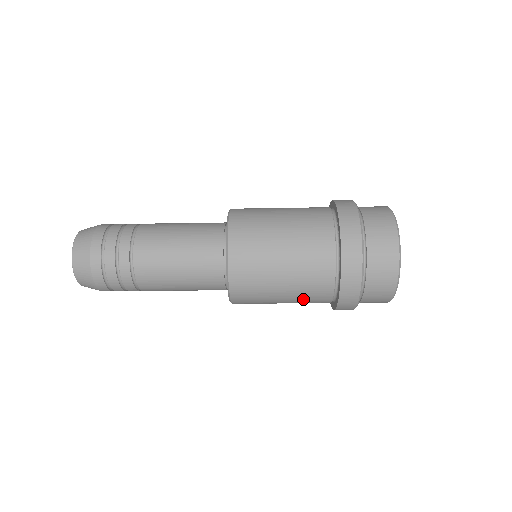
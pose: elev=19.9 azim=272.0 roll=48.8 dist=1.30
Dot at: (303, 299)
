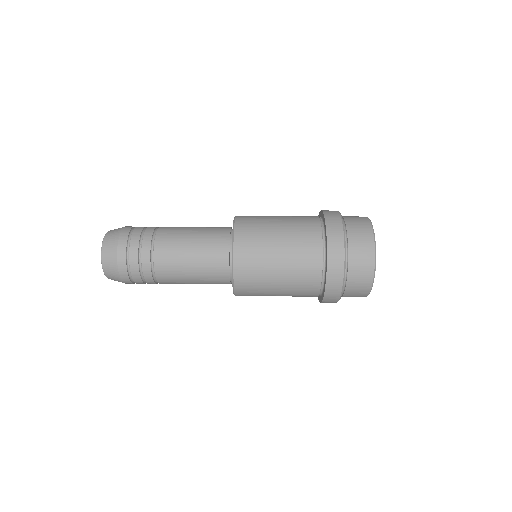
Dot at: (293, 296)
